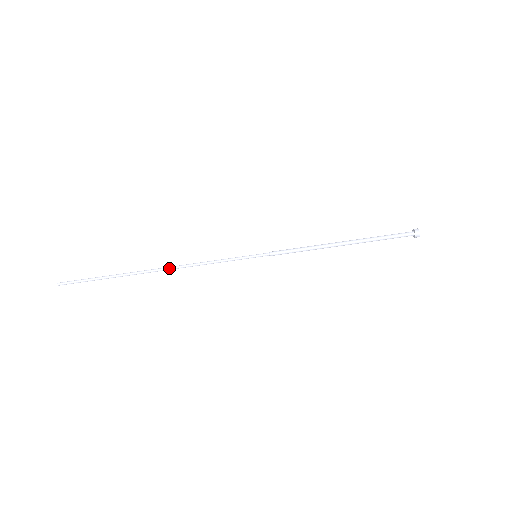
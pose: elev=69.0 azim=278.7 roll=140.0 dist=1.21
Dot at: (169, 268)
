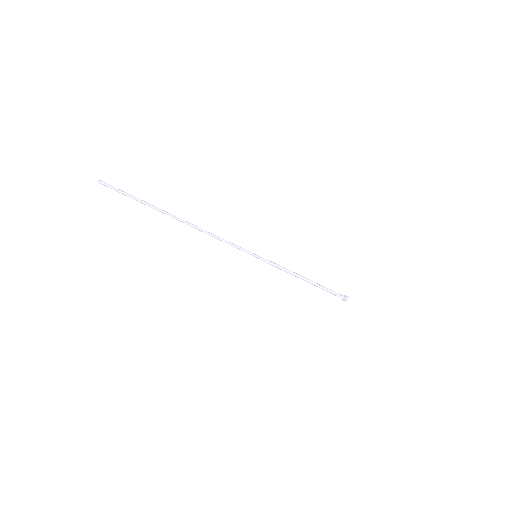
Dot at: (195, 228)
